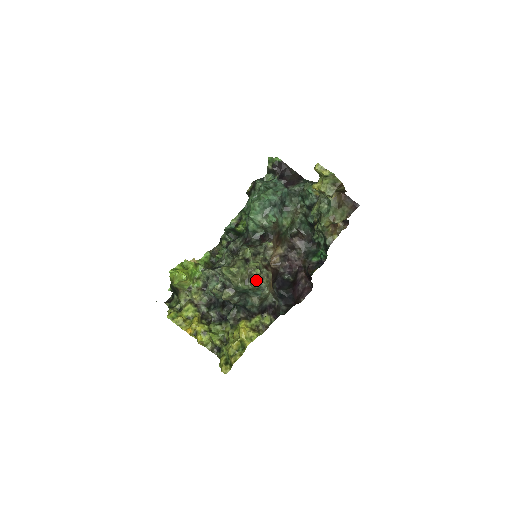
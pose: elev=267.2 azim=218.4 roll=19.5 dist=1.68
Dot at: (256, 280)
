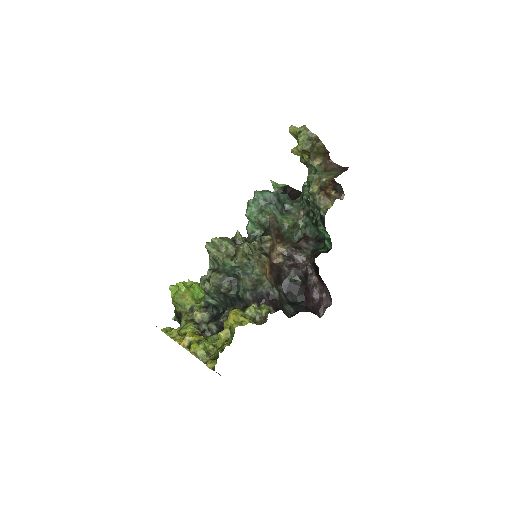
Dot at: (243, 255)
